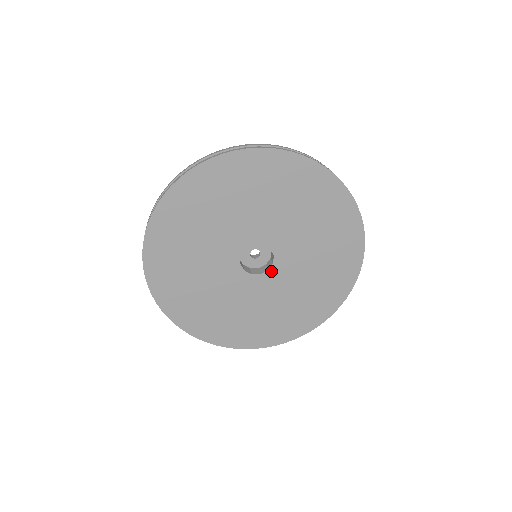
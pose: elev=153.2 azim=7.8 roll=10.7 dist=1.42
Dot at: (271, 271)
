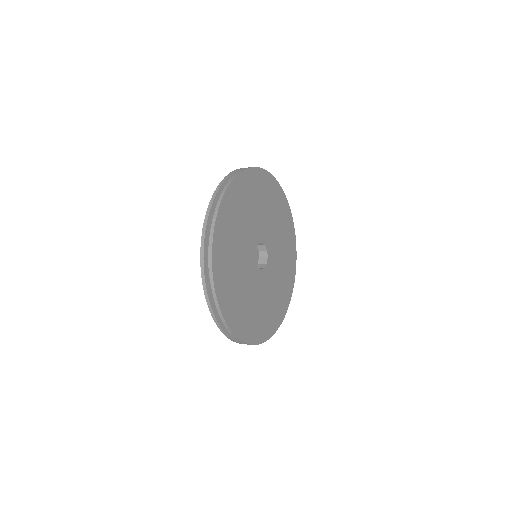
Dot at: (268, 264)
